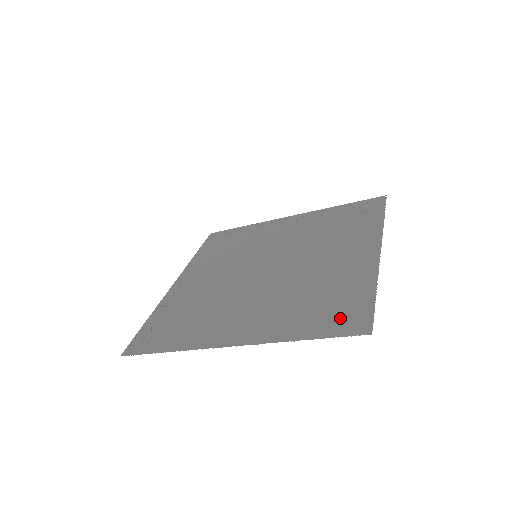
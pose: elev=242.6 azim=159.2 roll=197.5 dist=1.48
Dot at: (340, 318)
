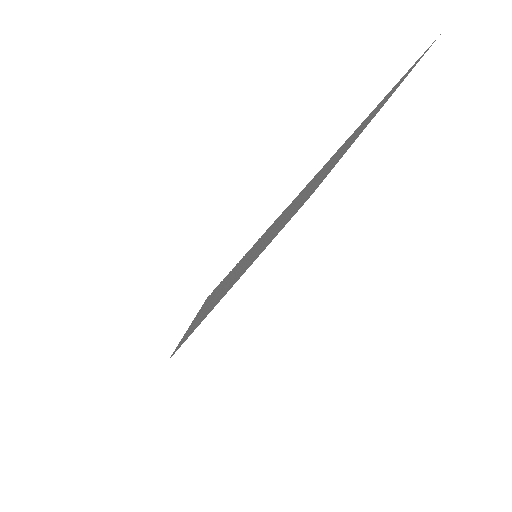
Dot at: (404, 77)
